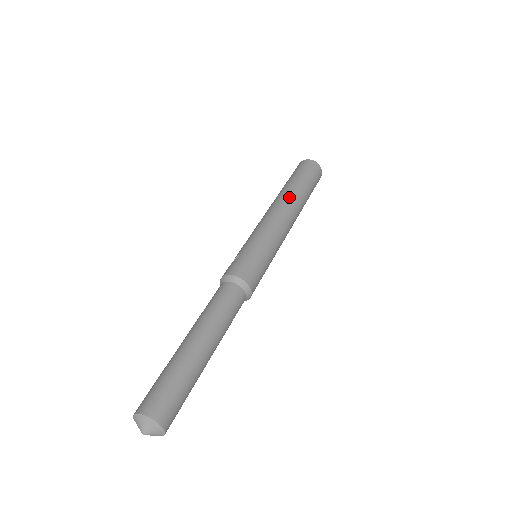
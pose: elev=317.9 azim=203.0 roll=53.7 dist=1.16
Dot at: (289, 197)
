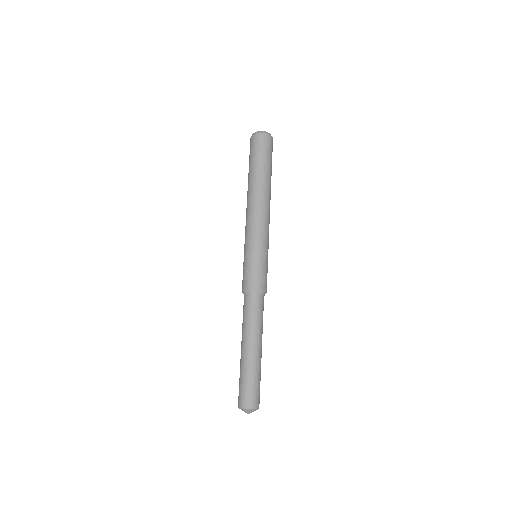
Dot at: (254, 191)
